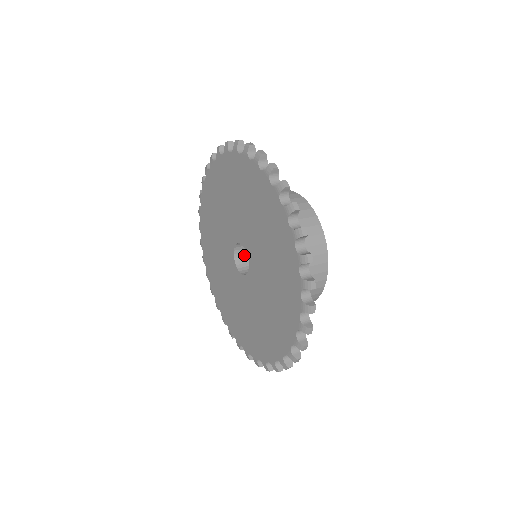
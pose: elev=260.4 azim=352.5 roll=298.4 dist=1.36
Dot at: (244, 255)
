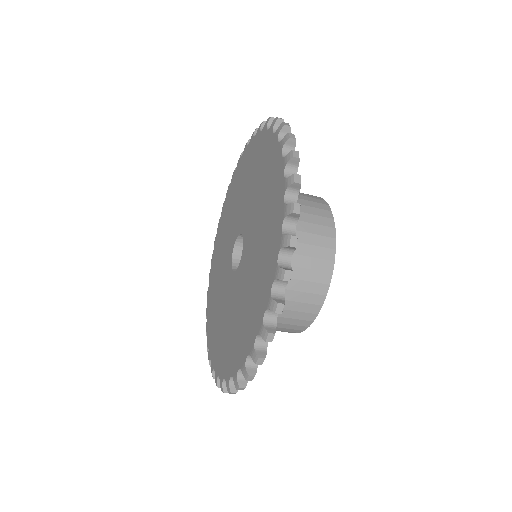
Dot at: occluded
